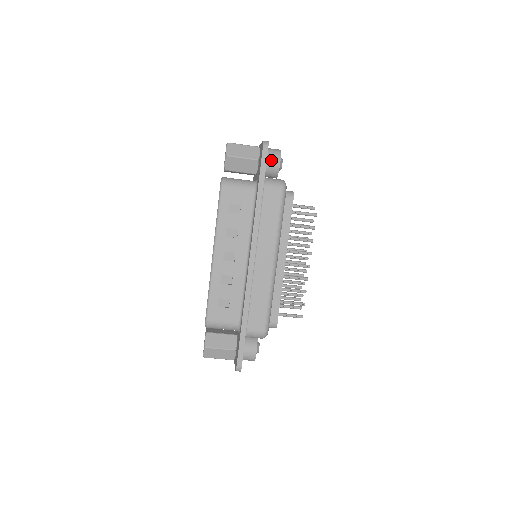
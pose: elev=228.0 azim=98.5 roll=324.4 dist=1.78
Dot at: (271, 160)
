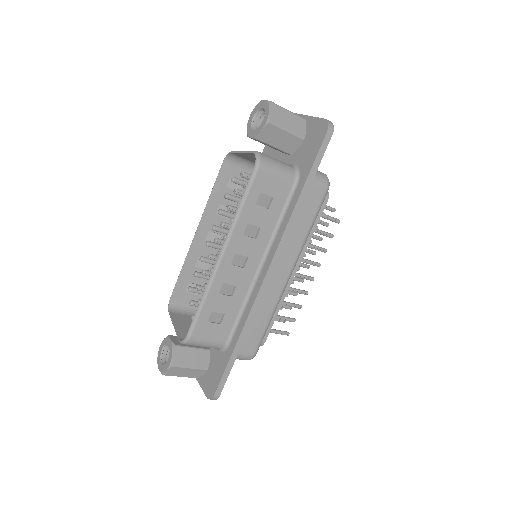
Dot at: occluded
